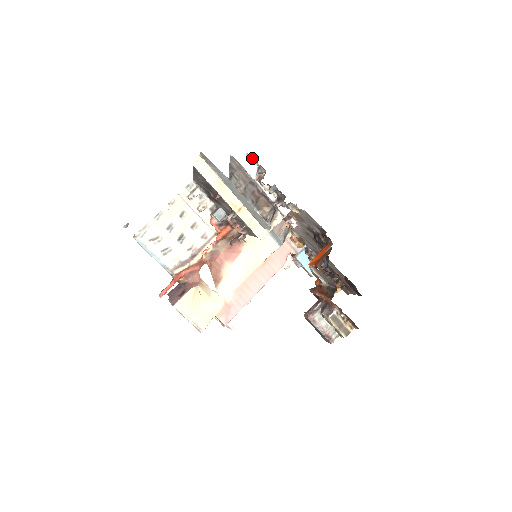
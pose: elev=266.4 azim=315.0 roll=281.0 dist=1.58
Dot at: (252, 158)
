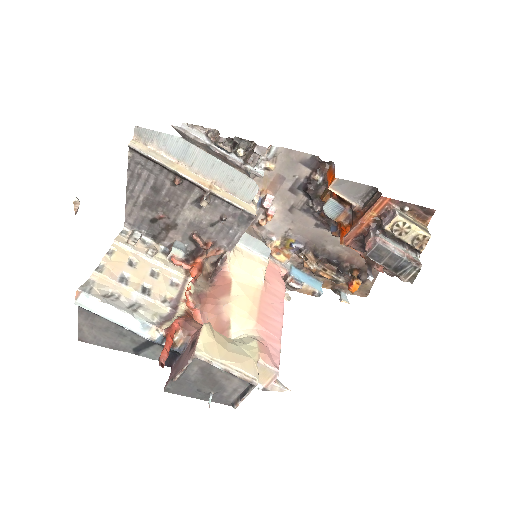
Dot at: (194, 127)
